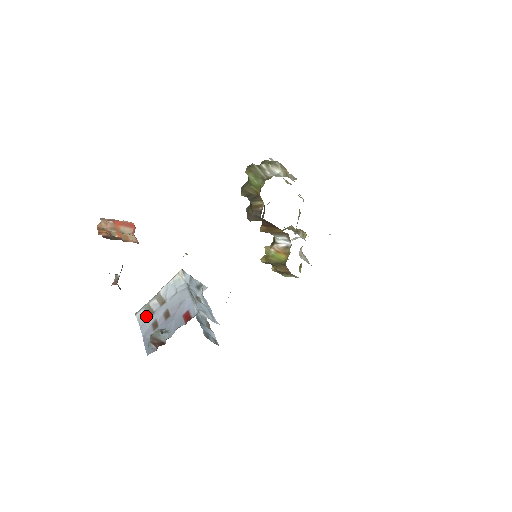
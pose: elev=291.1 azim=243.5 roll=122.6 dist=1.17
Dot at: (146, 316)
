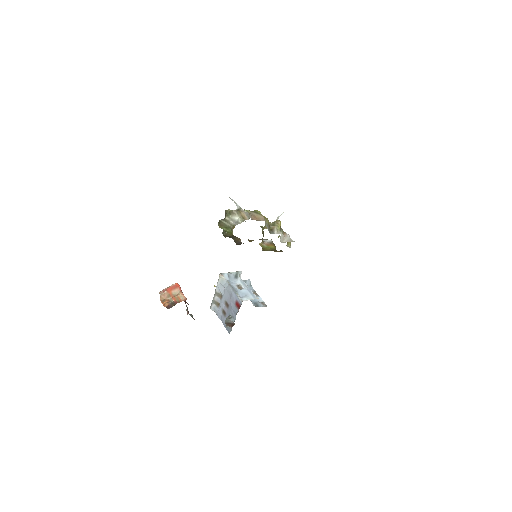
Dot at: (216, 308)
